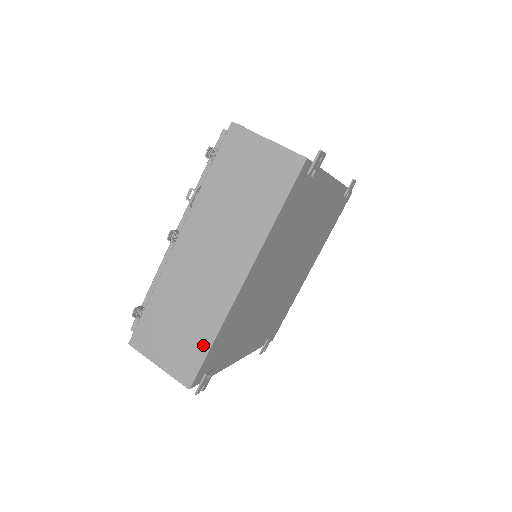
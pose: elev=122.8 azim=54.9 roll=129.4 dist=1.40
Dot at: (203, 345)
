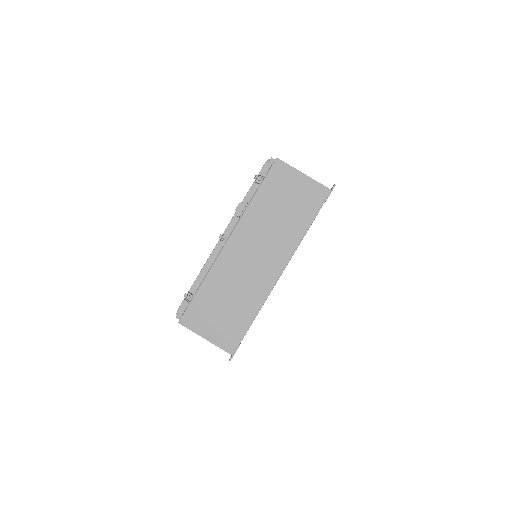
Dot at: (246, 321)
